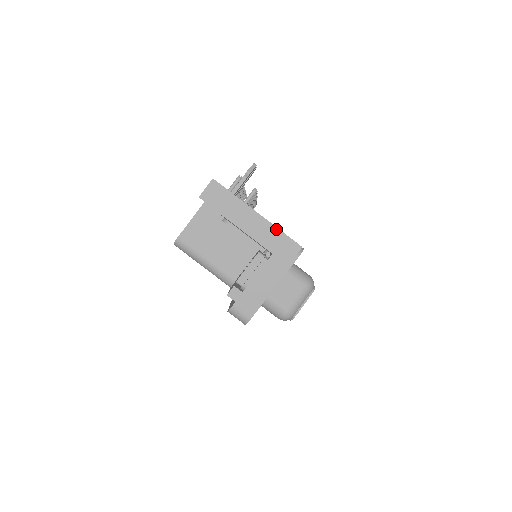
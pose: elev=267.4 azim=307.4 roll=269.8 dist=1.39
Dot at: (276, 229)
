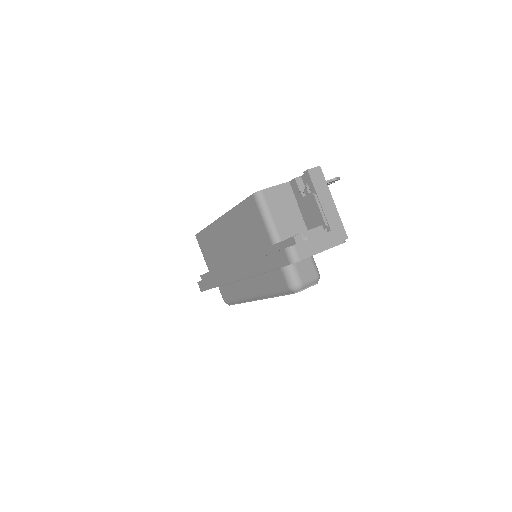
Dot at: (339, 218)
